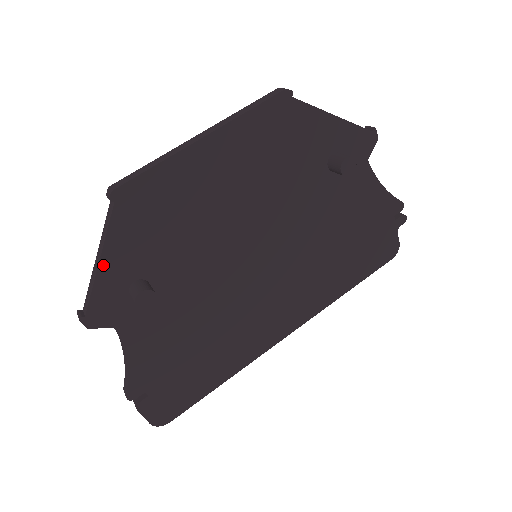
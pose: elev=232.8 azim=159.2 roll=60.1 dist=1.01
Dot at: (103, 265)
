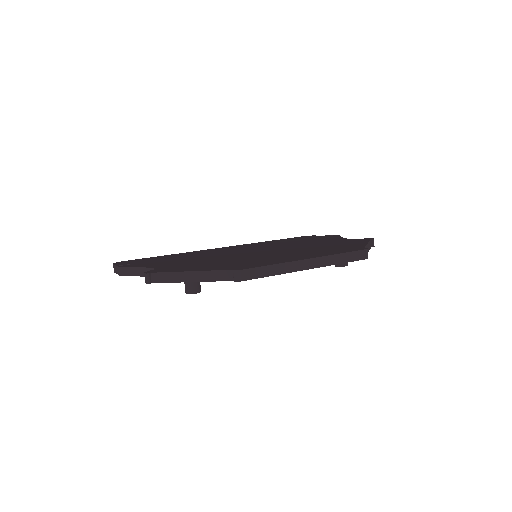
Dot at: (191, 281)
